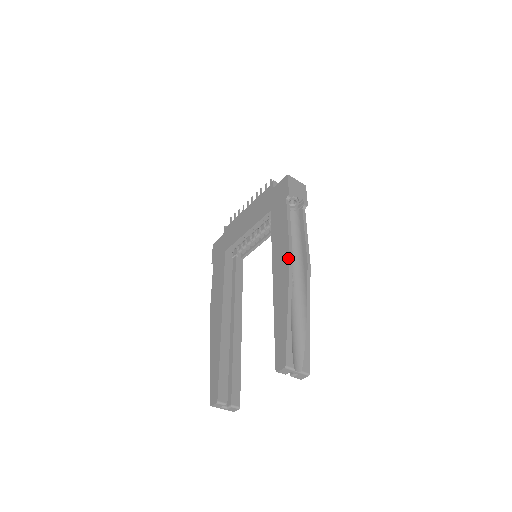
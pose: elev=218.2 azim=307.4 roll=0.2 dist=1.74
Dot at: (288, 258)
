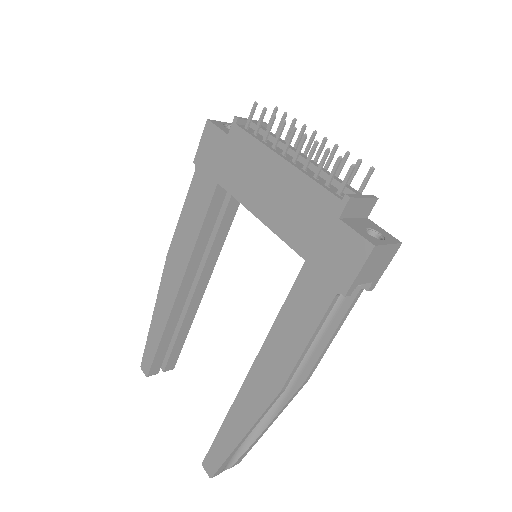
Dot at: (276, 393)
